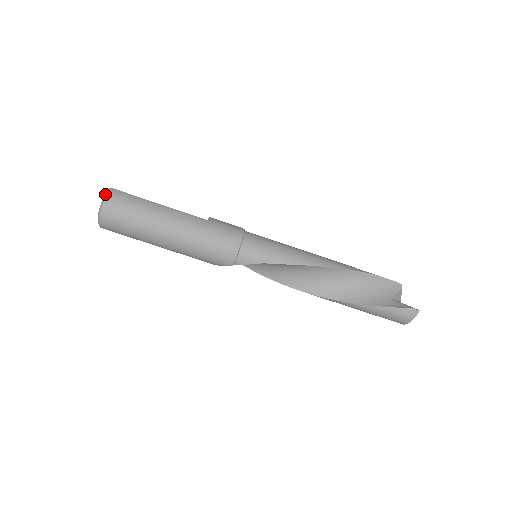
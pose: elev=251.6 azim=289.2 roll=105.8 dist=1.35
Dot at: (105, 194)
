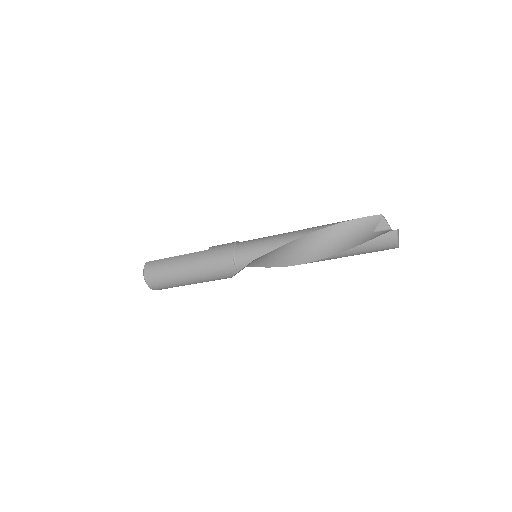
Dot at: occluded
